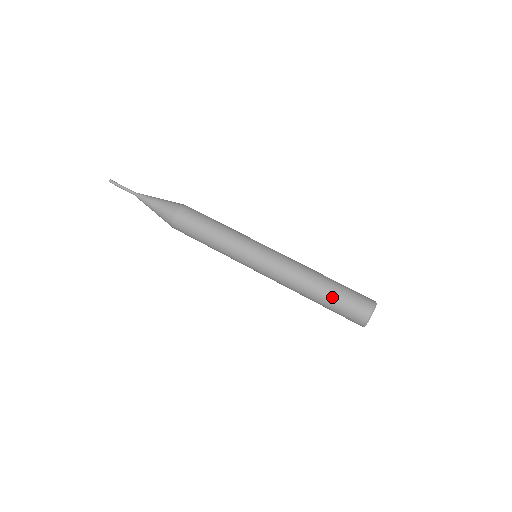
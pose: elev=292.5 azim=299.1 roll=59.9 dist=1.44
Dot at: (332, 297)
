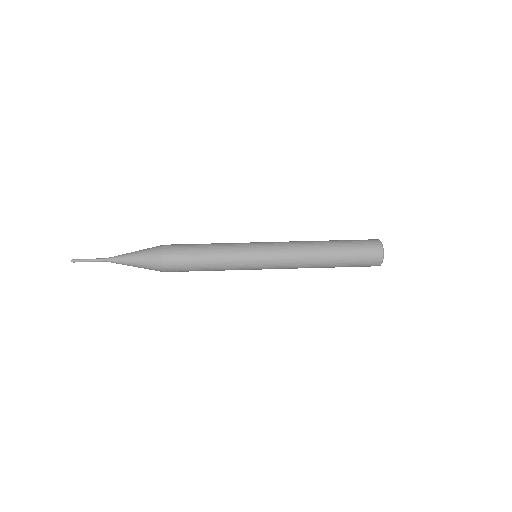
Dot at: (343, 246)
